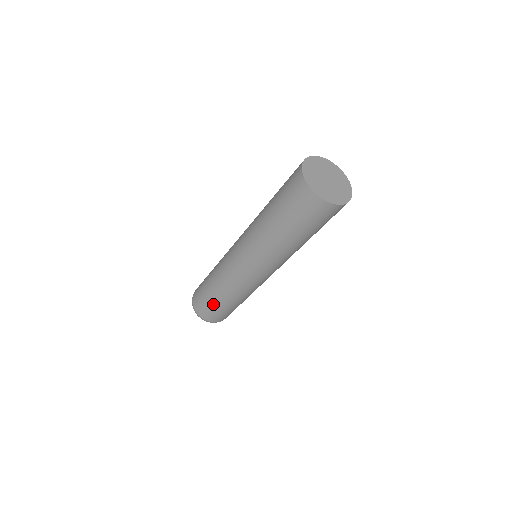
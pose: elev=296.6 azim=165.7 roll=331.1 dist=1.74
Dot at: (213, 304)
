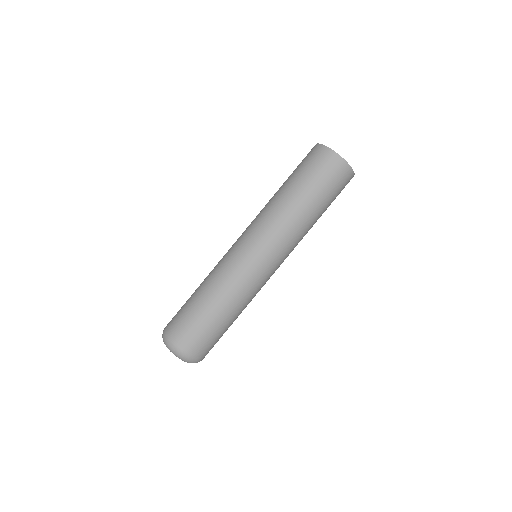
Dot at: (196, 312)
